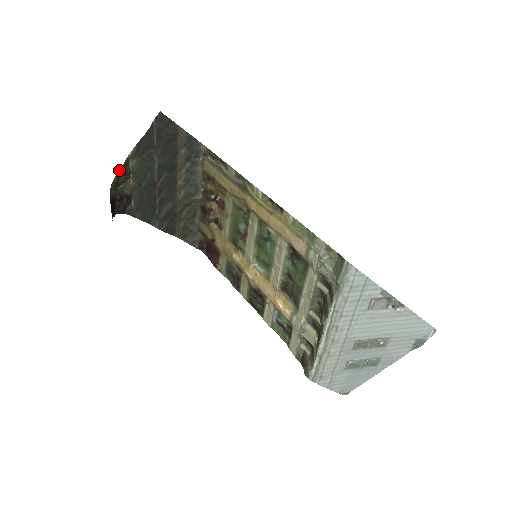
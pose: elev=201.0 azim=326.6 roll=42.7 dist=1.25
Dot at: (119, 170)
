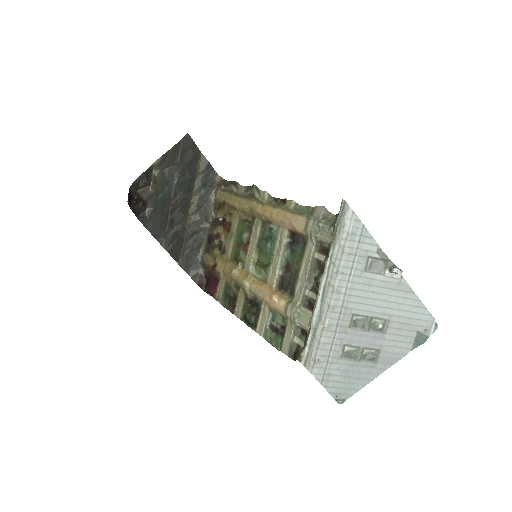
Dot at: (142, 173)
